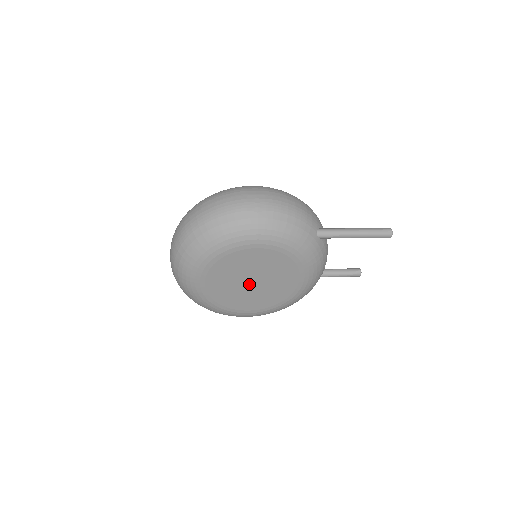
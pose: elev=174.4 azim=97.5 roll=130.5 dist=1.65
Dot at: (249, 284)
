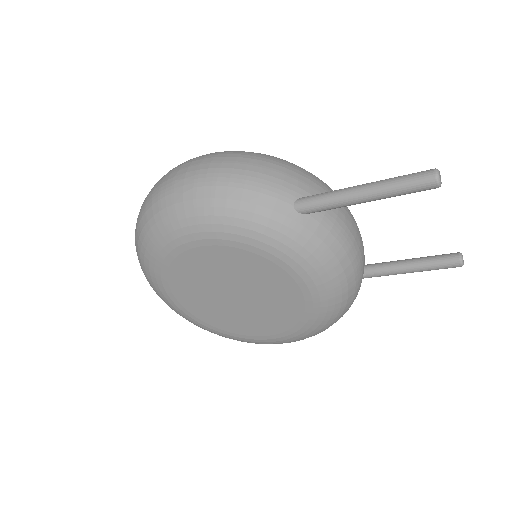
Dot at: (233, 299)
